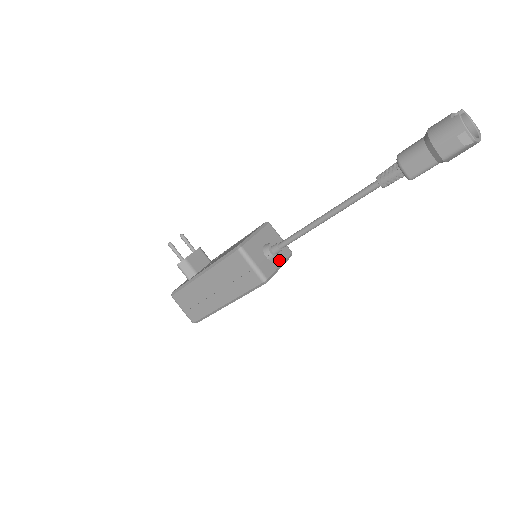
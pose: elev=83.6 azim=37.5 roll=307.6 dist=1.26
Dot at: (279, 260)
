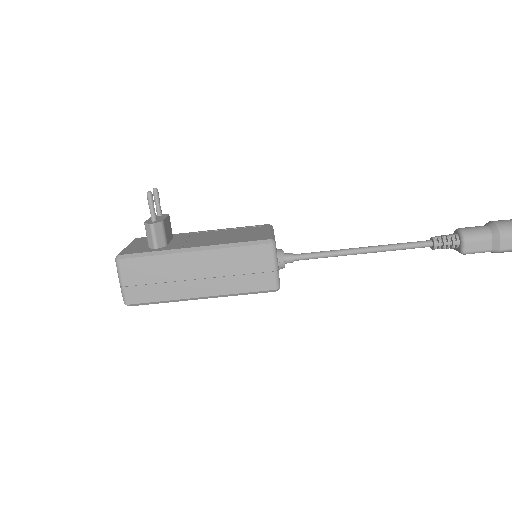
Dot at: occluded
